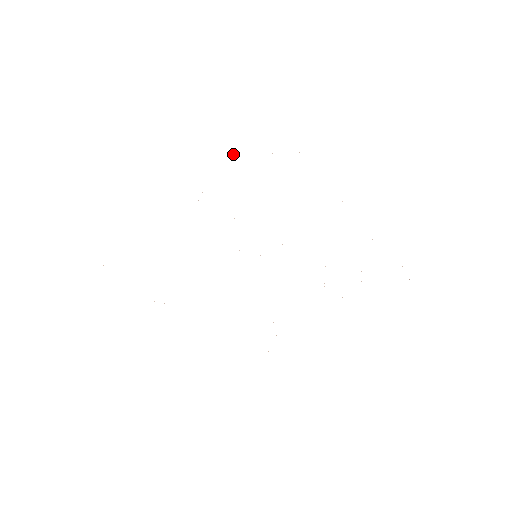
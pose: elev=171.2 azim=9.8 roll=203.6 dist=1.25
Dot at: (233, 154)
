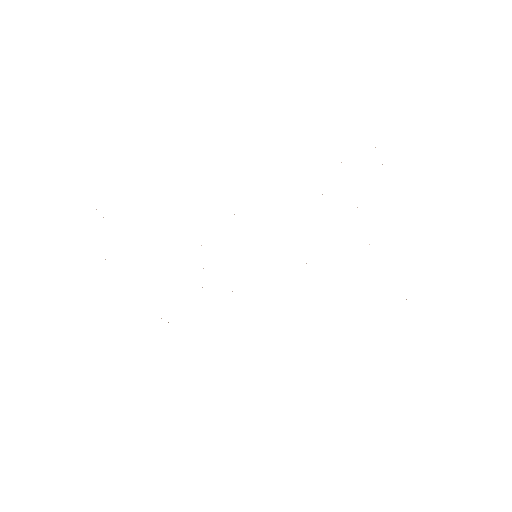
Dot at: occluded
